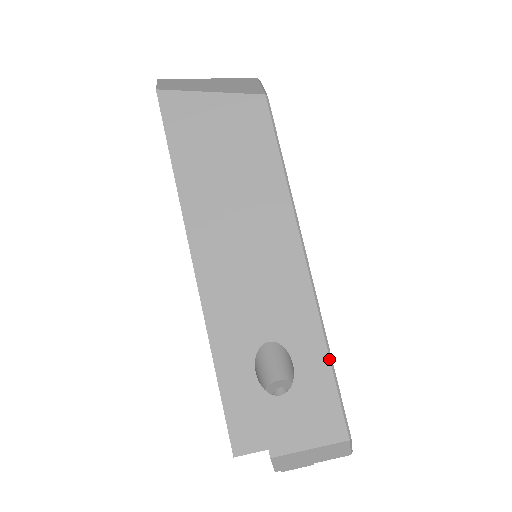
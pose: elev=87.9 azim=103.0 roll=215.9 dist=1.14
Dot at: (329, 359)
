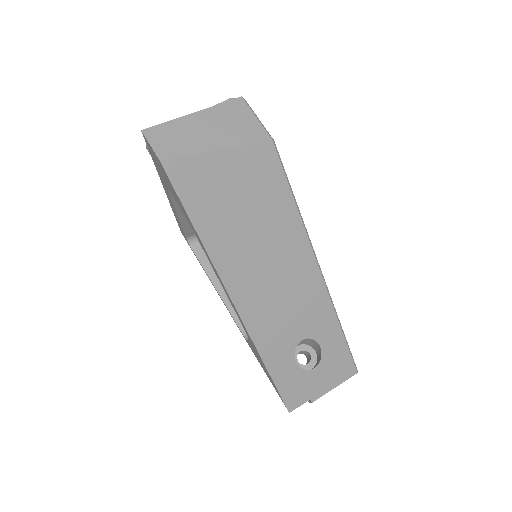
Dot at: (343, 334)
